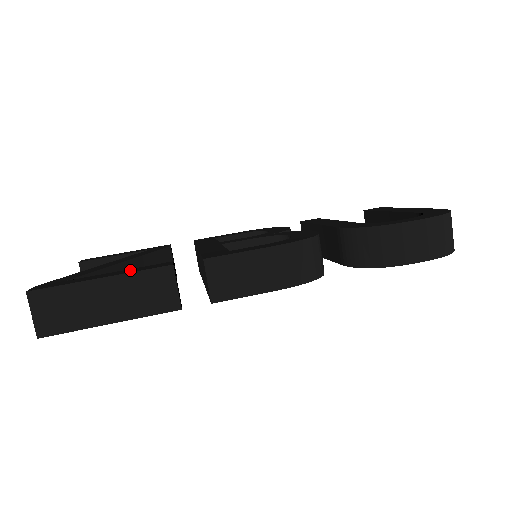
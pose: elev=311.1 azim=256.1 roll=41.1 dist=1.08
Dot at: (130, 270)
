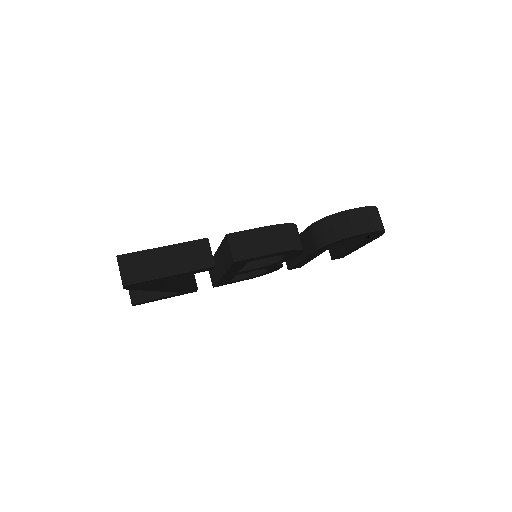
Dot at: occluded
